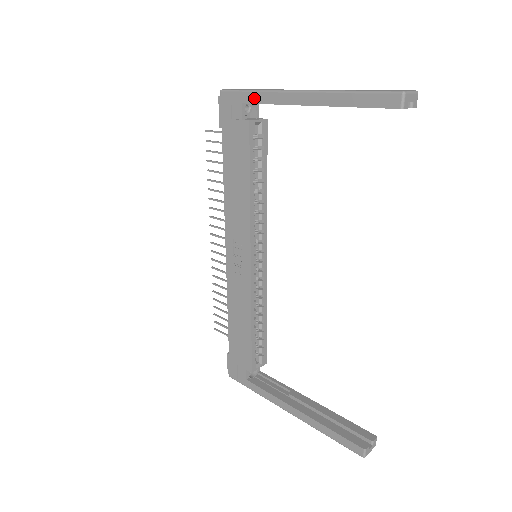
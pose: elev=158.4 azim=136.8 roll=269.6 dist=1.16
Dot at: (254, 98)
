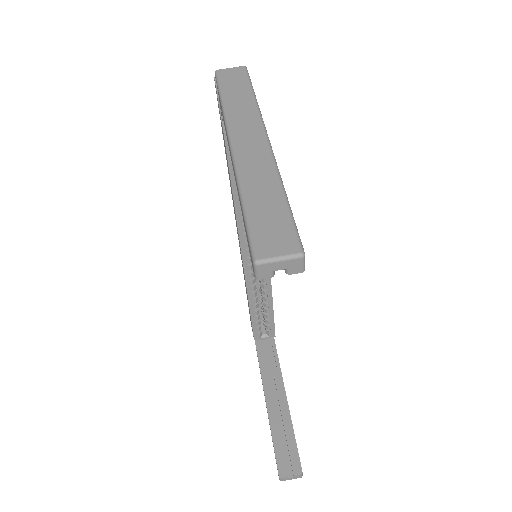
Dot at: occluded
